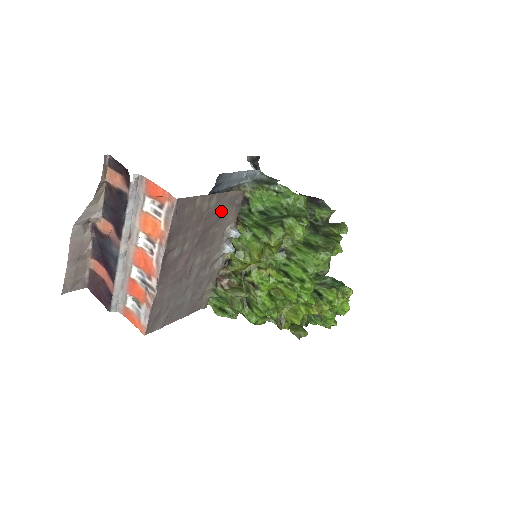
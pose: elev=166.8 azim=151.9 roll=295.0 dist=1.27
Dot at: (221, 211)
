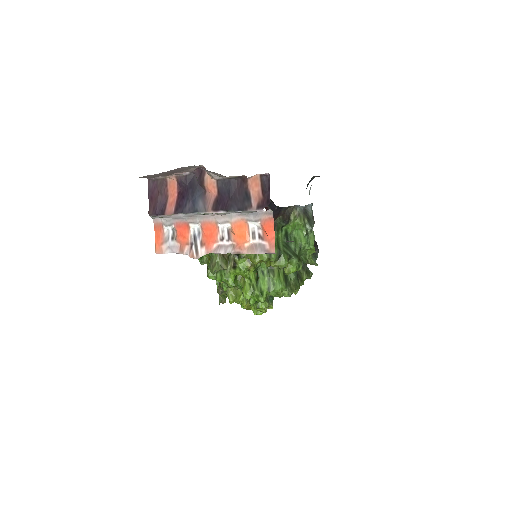
Dot at: occluded
